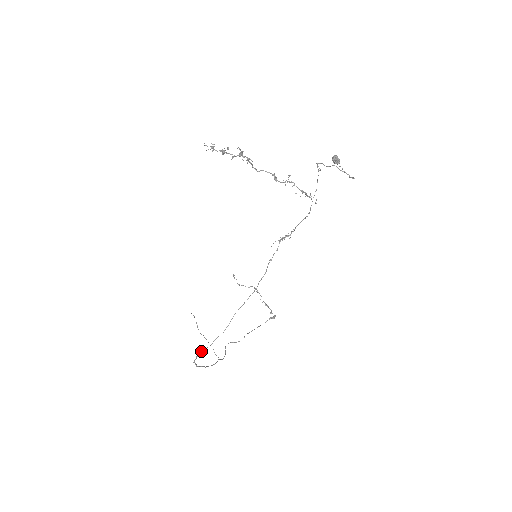
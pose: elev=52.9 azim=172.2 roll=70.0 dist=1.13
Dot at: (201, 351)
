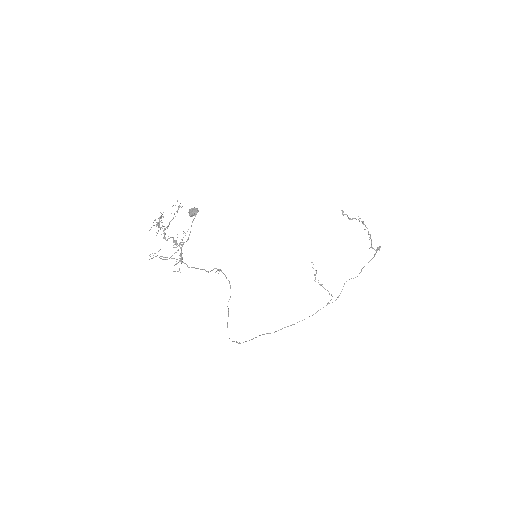
Dot at: (236, 341)
